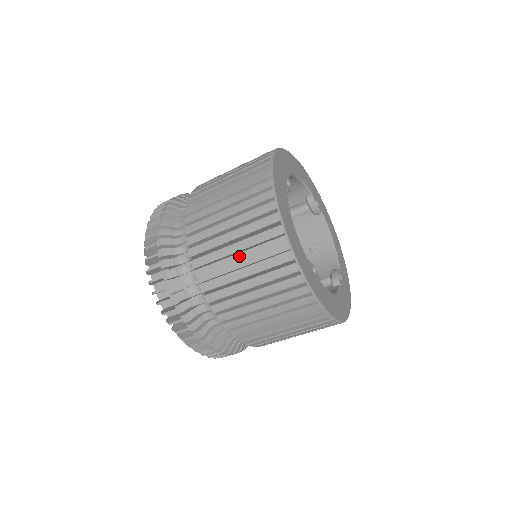
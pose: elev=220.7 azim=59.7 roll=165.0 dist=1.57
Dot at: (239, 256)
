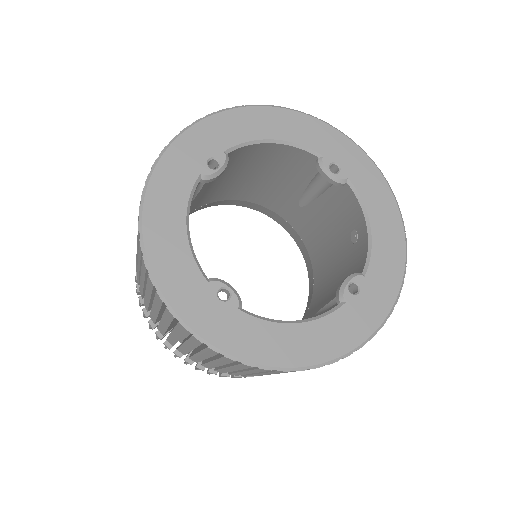
Dot at: (141, 275)
